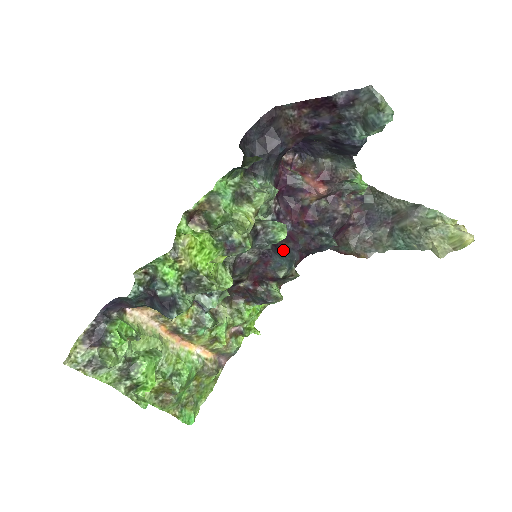
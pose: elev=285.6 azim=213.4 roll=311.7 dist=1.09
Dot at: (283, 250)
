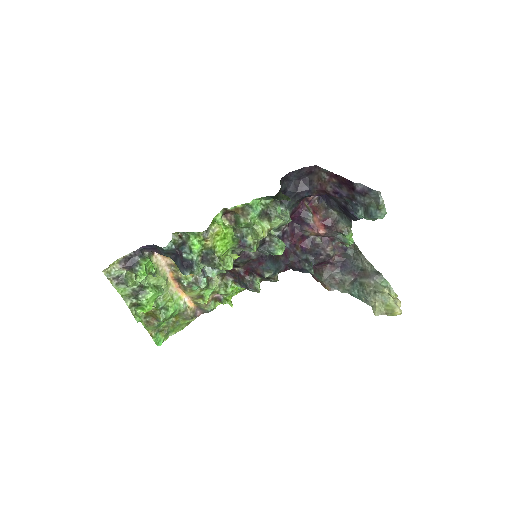
Dot at: (276, 260)
